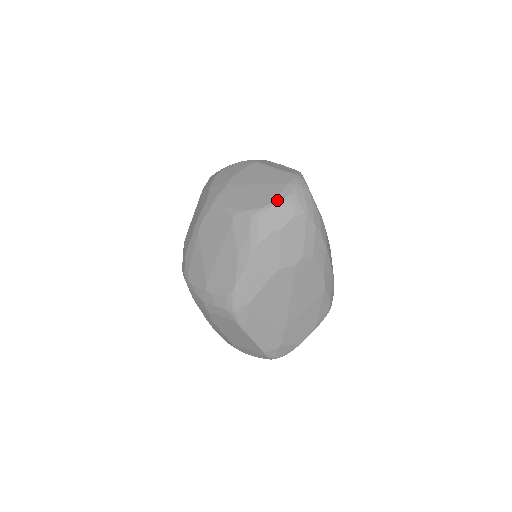
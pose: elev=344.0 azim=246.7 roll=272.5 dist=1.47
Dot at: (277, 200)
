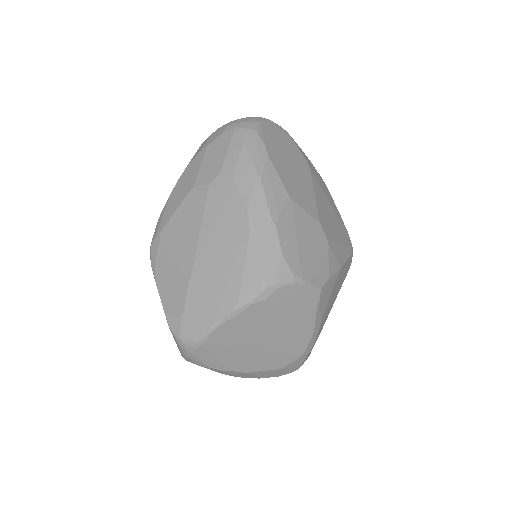
Dot at: occluded
